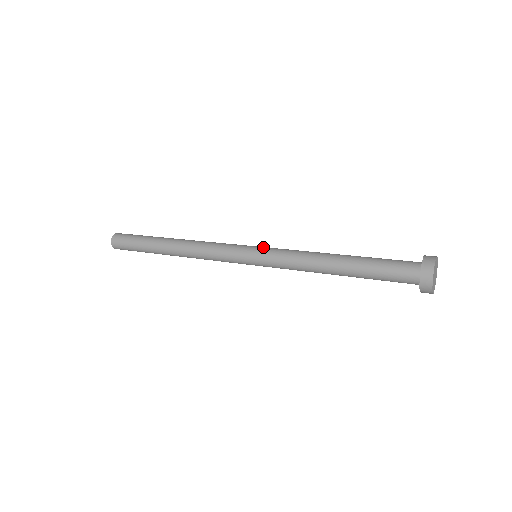
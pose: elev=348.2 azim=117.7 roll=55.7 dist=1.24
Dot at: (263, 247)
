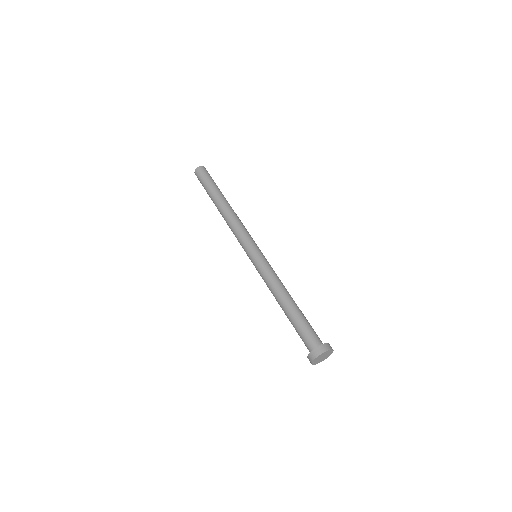
Dot at: (259, 256)
